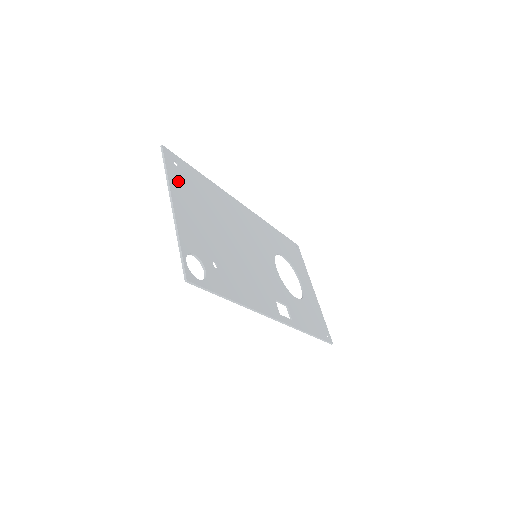
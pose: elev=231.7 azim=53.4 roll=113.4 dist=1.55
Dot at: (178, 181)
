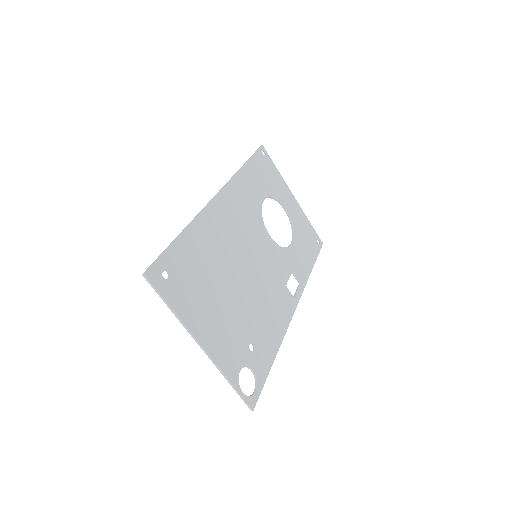
Dot at: (183, 300)
